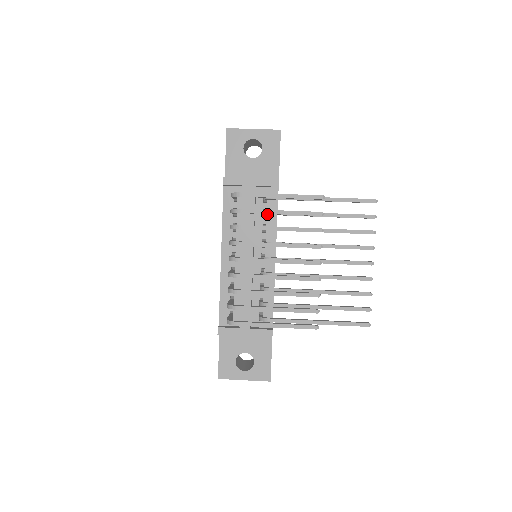
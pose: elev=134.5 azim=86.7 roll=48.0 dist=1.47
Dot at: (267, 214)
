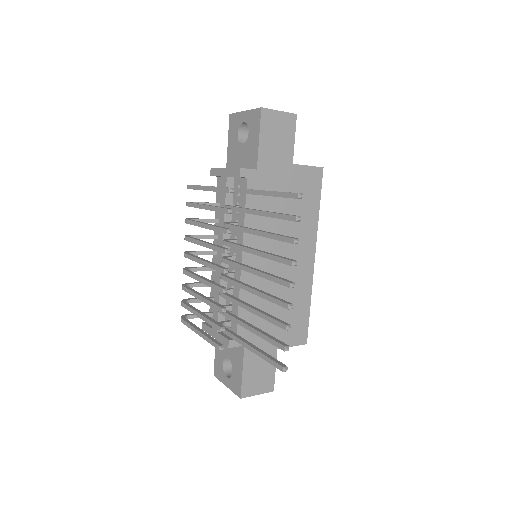
Dot at: occluded
